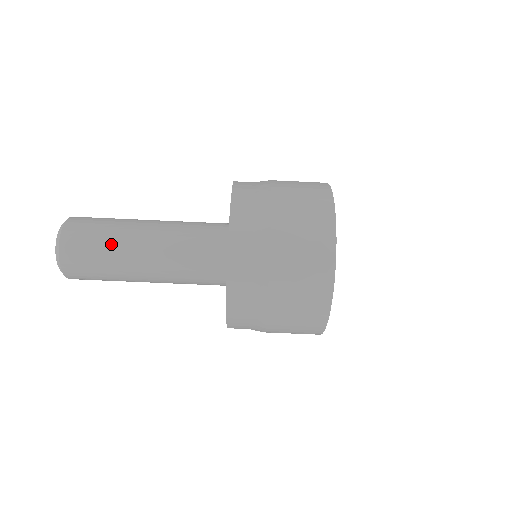
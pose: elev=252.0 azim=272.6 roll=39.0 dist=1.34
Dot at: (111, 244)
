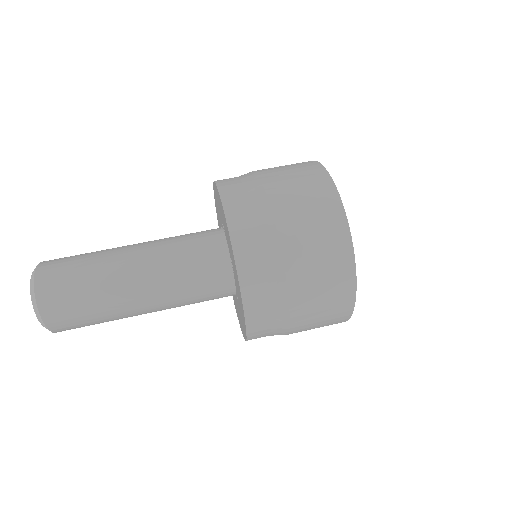
Dot at: occluded
